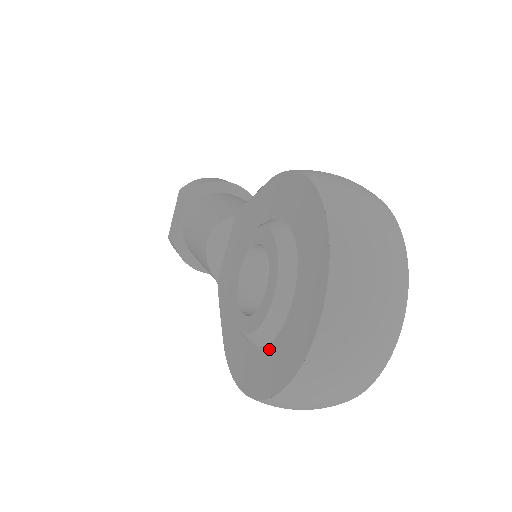
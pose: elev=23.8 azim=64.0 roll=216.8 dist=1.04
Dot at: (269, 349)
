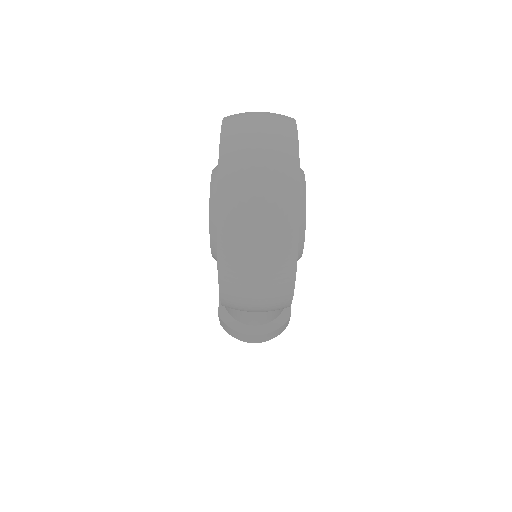
Dot at: occluded
